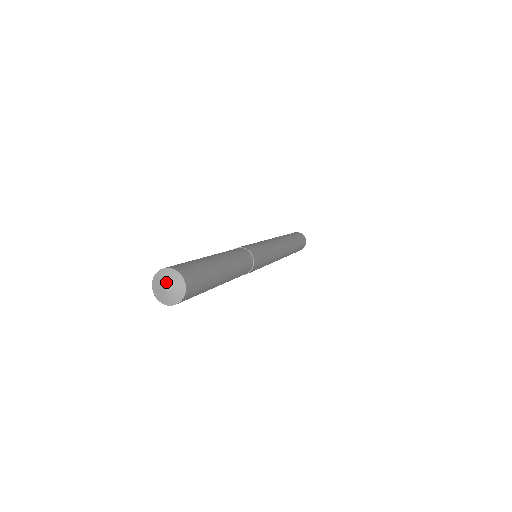
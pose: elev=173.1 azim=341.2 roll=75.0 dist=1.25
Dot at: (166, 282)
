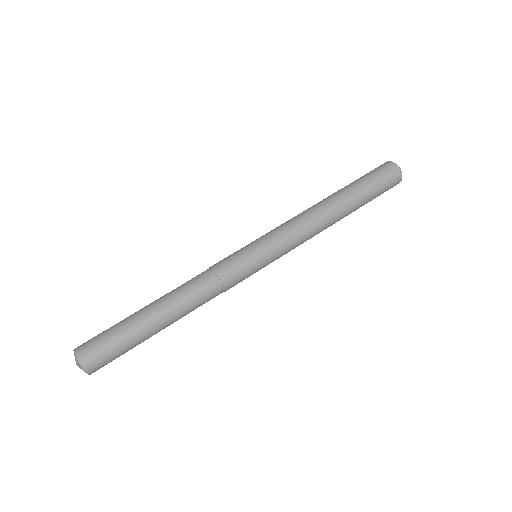
Dot at: (78, 366)
